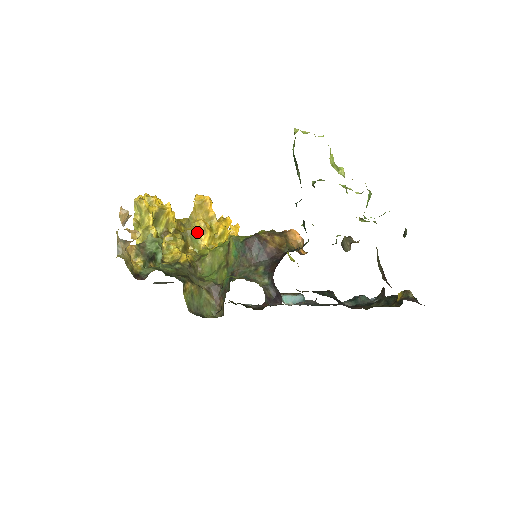
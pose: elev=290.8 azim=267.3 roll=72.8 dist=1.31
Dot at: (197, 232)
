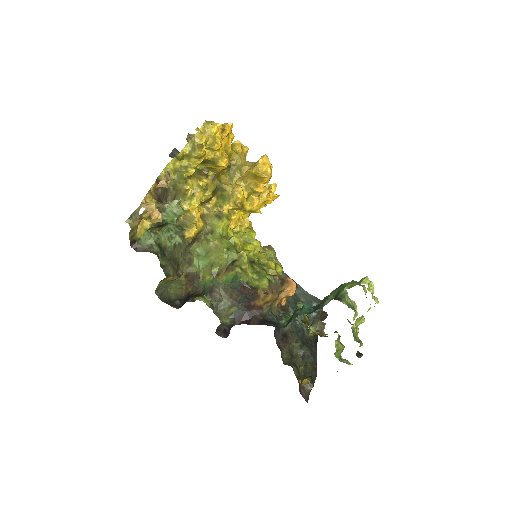
Dot at: (230, 197)
